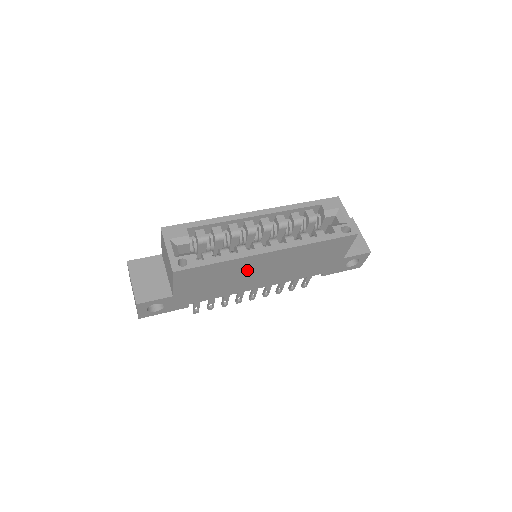
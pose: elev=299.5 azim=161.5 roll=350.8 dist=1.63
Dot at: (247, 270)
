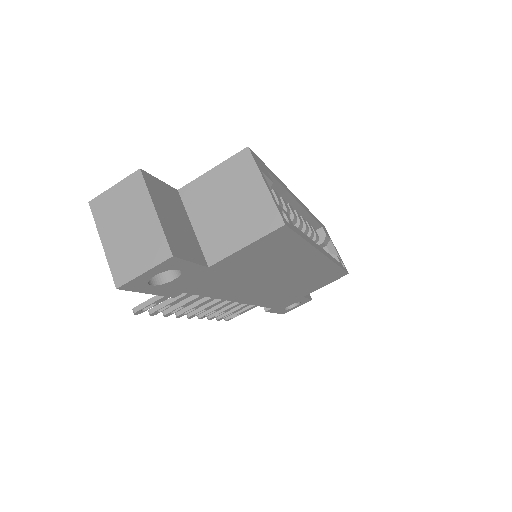
Dot at: (283, 269)
